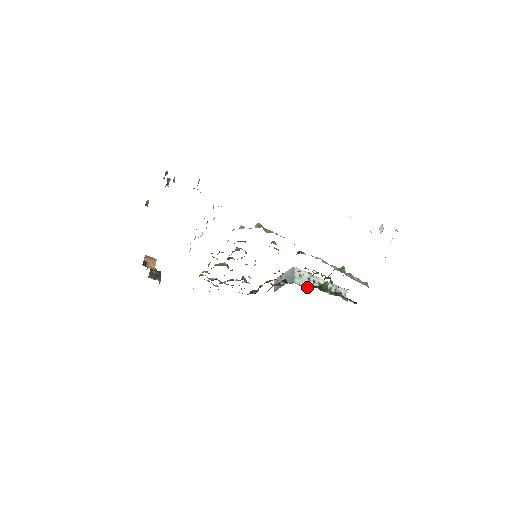
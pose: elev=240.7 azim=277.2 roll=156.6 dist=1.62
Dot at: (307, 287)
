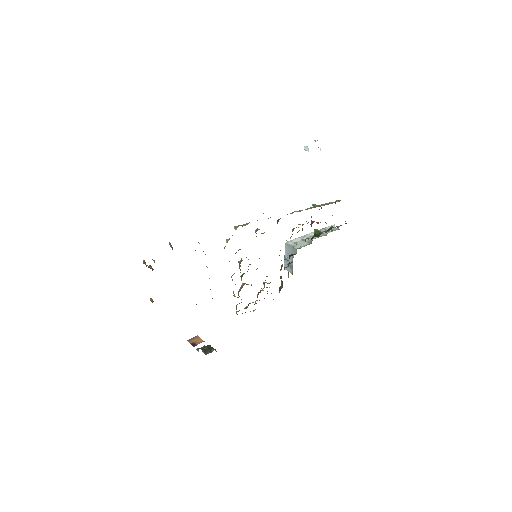
Dot at: (308, 244)
